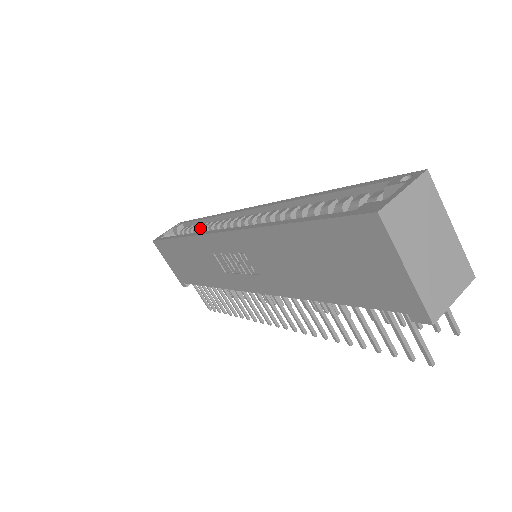
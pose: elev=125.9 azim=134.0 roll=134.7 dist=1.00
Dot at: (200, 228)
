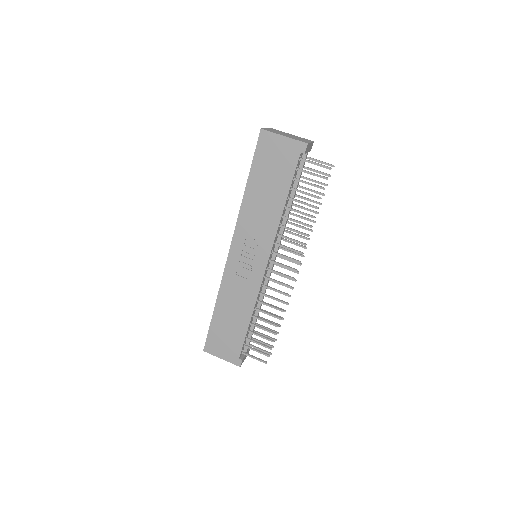
Dot at: occluded
